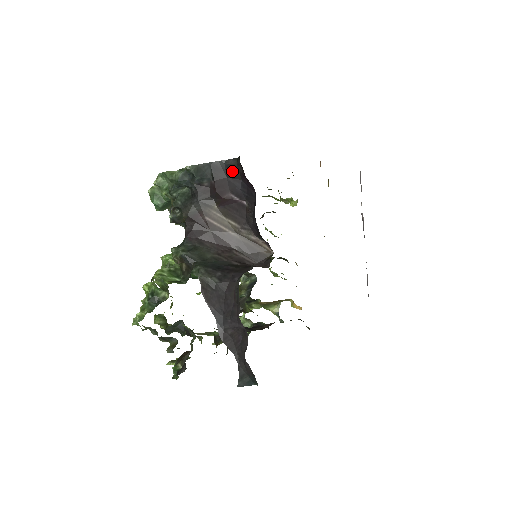
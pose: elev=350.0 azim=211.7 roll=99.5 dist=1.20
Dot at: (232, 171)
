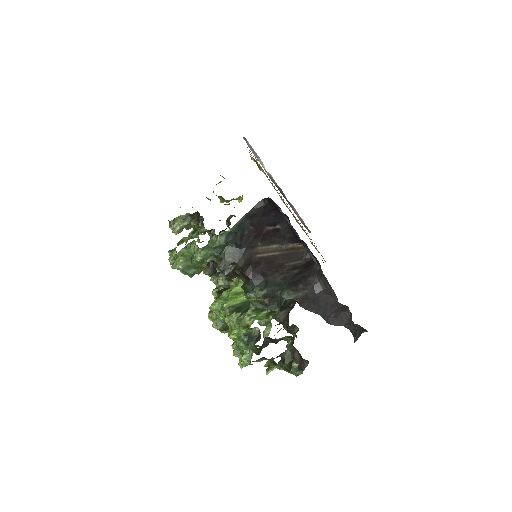
Dot at: (263, 211)
